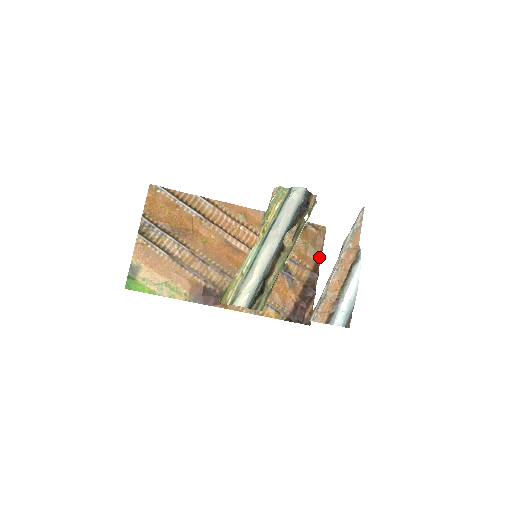
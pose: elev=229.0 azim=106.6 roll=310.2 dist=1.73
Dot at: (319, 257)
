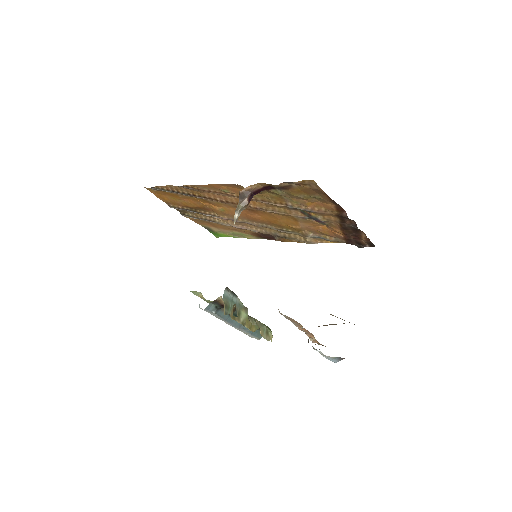
Dot at: (334, 203)
